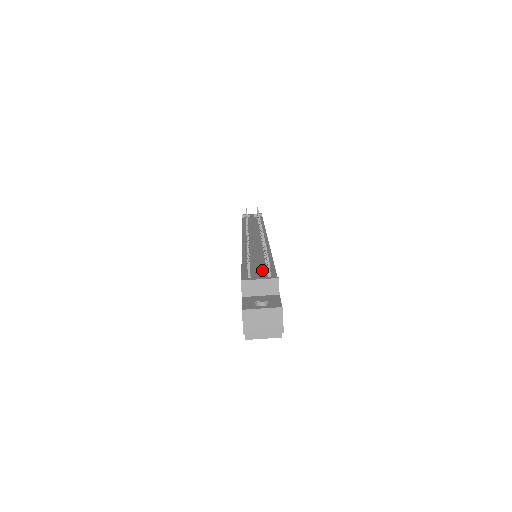
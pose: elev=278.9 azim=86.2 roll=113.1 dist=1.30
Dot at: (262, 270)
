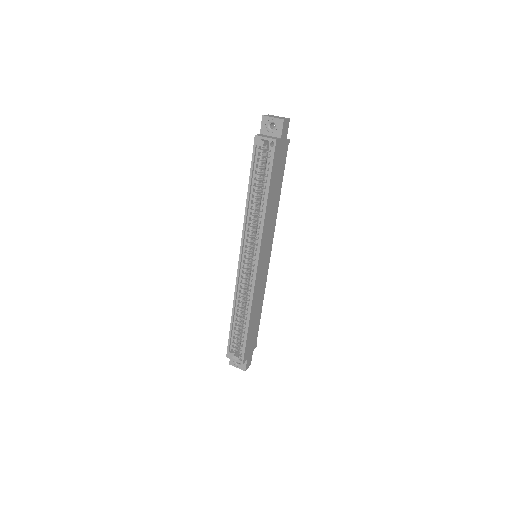
Dot at: occluded
